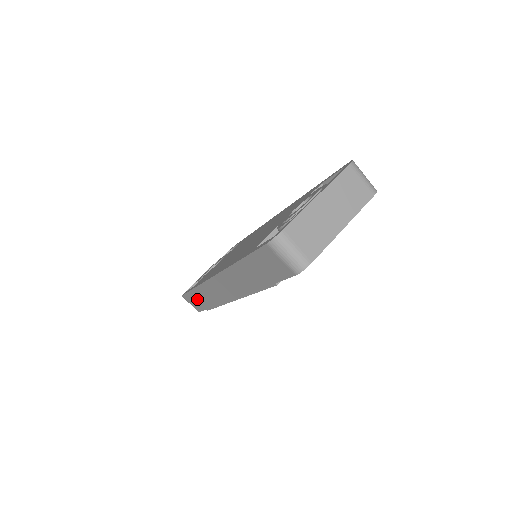
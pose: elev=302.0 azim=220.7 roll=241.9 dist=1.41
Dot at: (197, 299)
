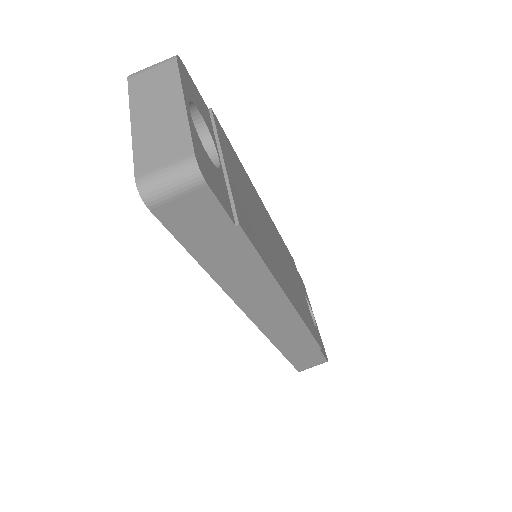
Dot at: (300, 354)
